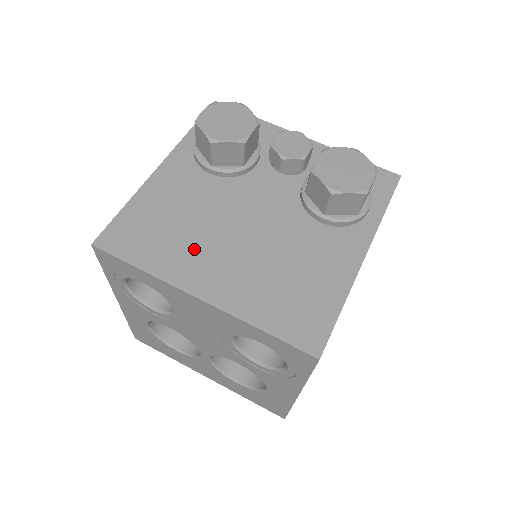
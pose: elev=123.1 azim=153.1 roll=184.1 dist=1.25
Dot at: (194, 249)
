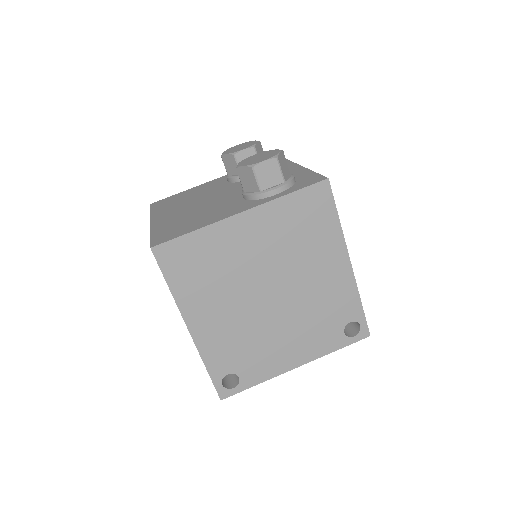
Dot at: (177, 207)
